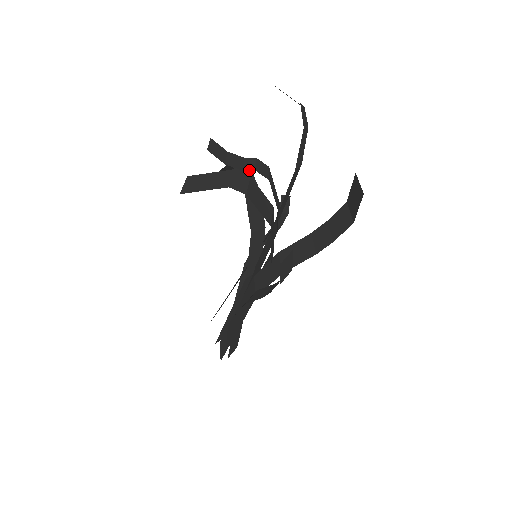
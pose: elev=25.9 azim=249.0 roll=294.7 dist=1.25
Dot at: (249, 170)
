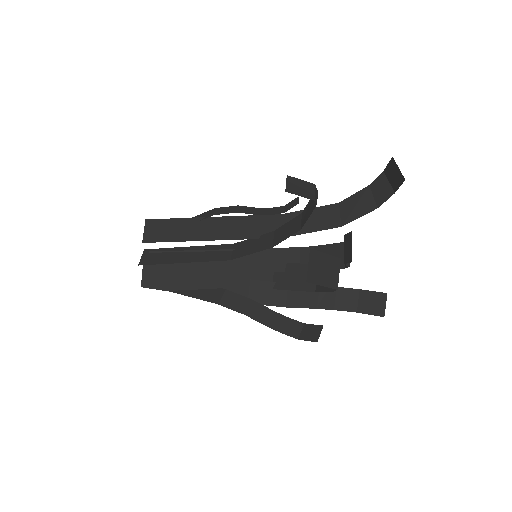
Dot at: (349, 266)
